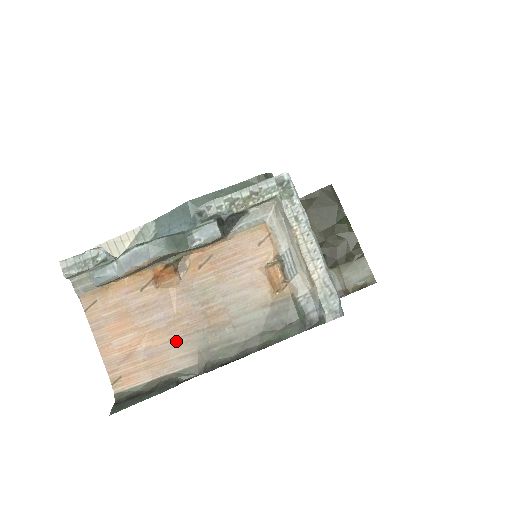
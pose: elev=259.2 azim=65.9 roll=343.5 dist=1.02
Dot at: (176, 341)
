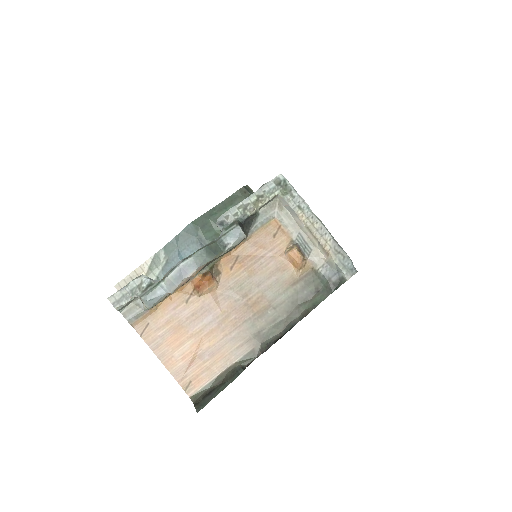
Dot at: (230, 335)
